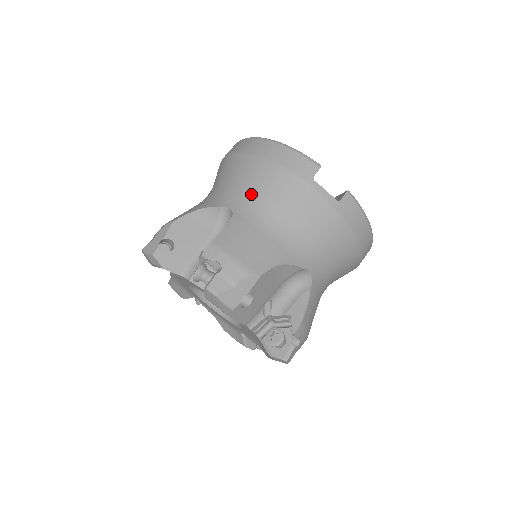
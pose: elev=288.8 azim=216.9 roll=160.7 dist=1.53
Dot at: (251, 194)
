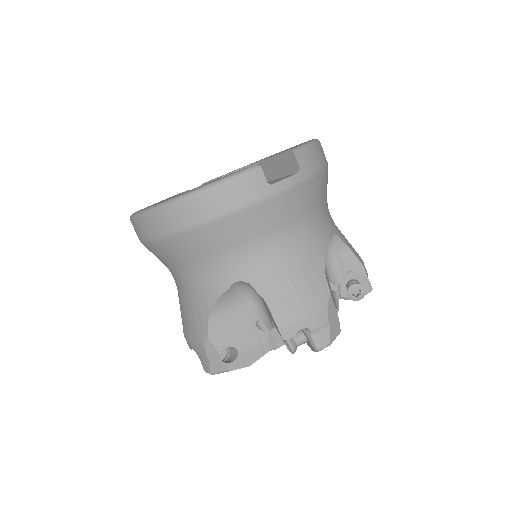
Dot at: (238, 253)
